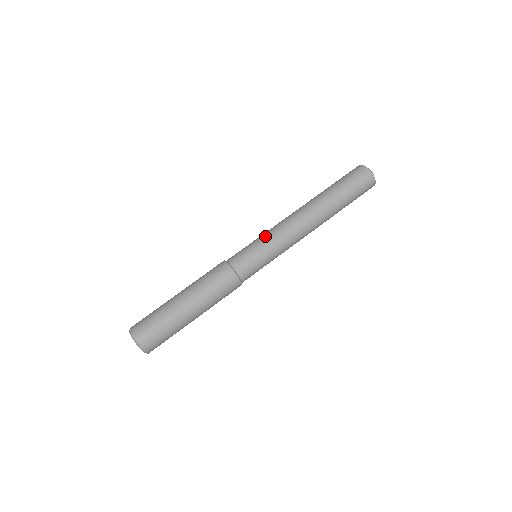
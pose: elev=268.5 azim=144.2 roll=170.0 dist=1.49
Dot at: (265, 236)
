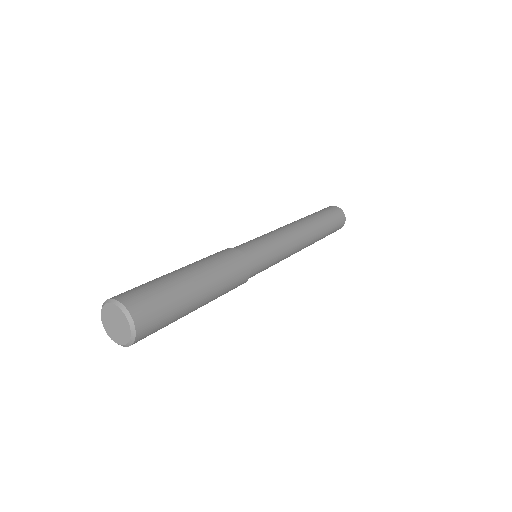
Dot at: (277, 240)
